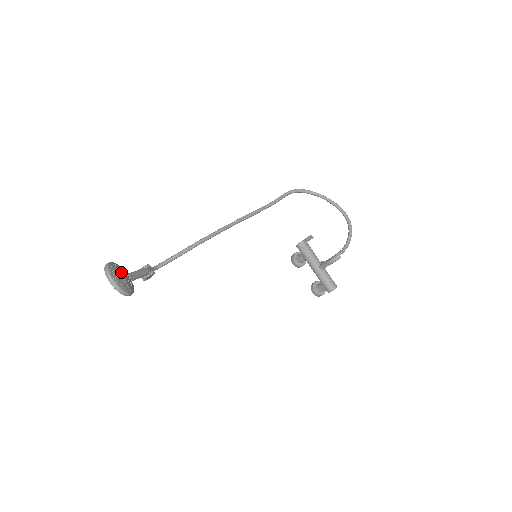
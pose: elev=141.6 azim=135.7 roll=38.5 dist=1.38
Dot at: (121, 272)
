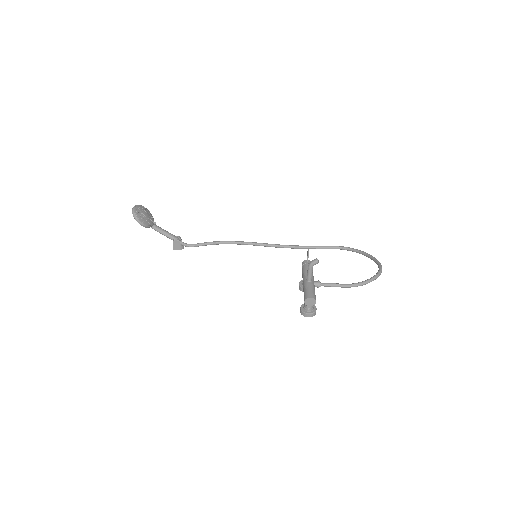
Dot at: (146, 212)
